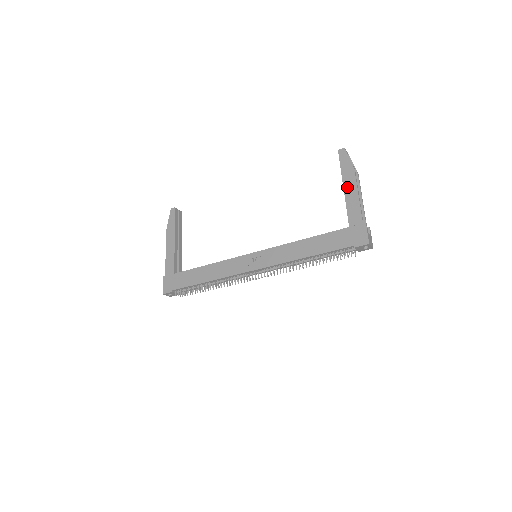
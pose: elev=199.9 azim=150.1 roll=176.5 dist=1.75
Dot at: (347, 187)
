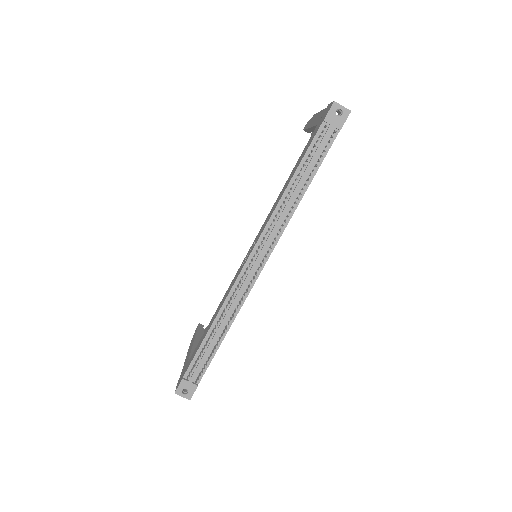
Dot at: (311, 123)
